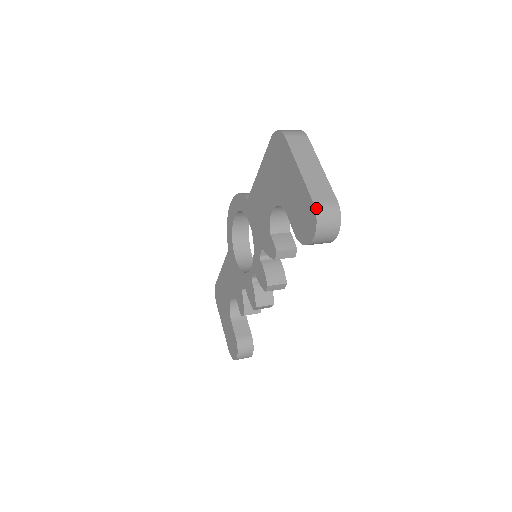
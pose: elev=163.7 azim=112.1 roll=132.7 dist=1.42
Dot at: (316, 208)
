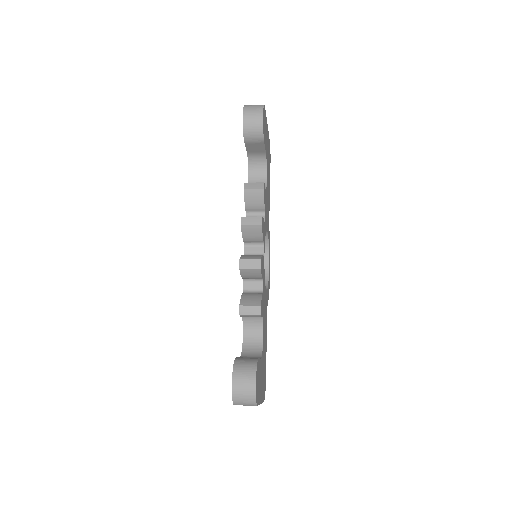
Dot at: occluded
